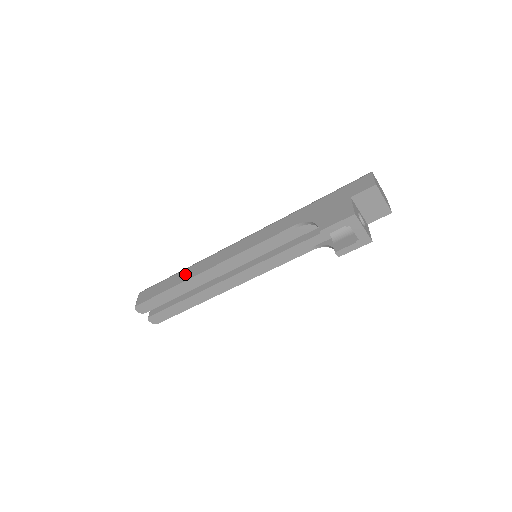
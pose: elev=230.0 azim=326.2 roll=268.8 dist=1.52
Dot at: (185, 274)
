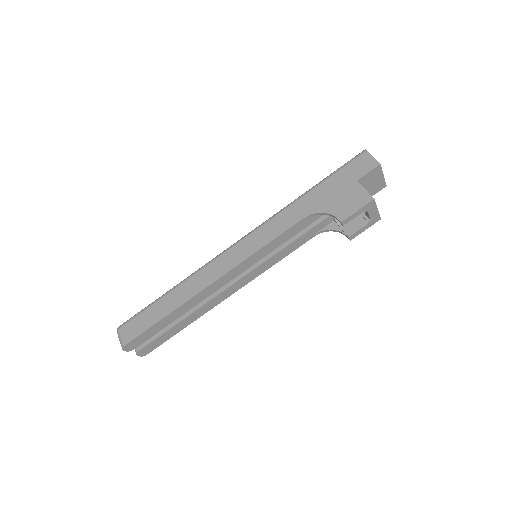
Dot at: (179, 295)
